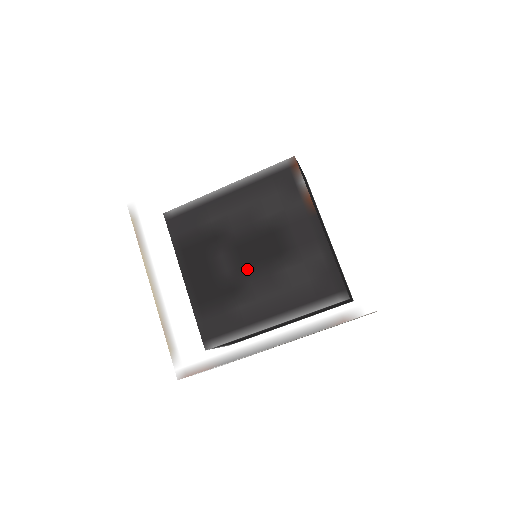
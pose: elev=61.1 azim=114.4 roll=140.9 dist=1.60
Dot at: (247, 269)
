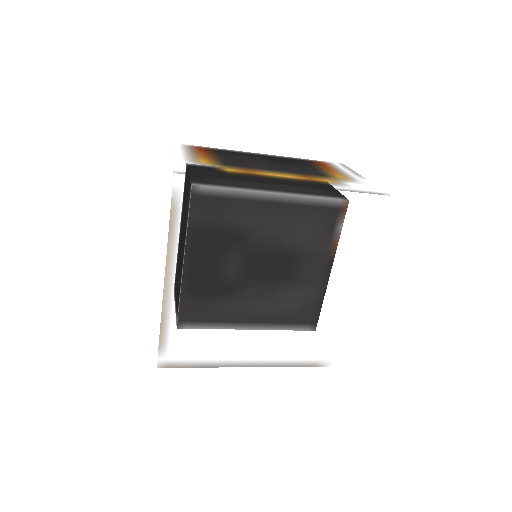
Dot at: (267, 305)
